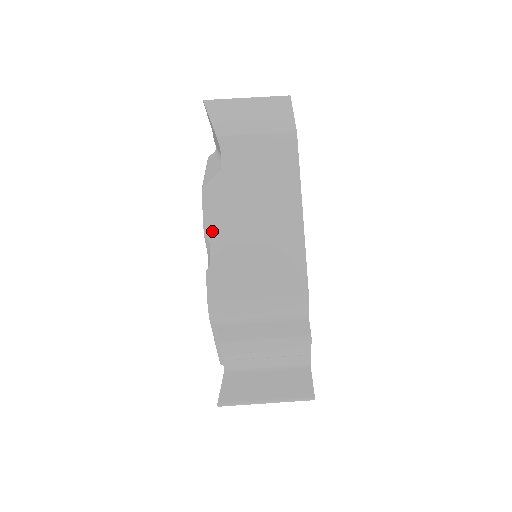
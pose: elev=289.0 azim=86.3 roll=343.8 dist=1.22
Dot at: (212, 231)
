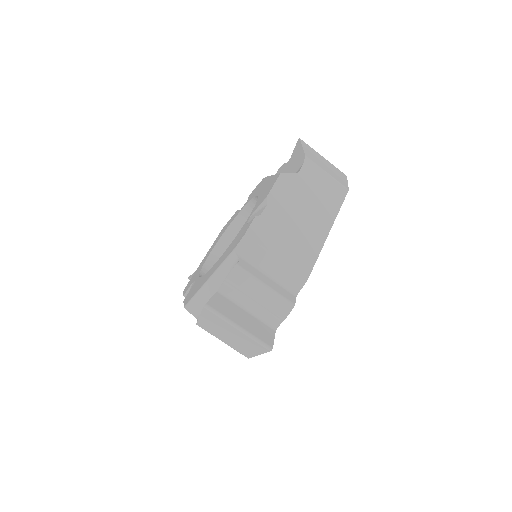
Dot at: occluded
